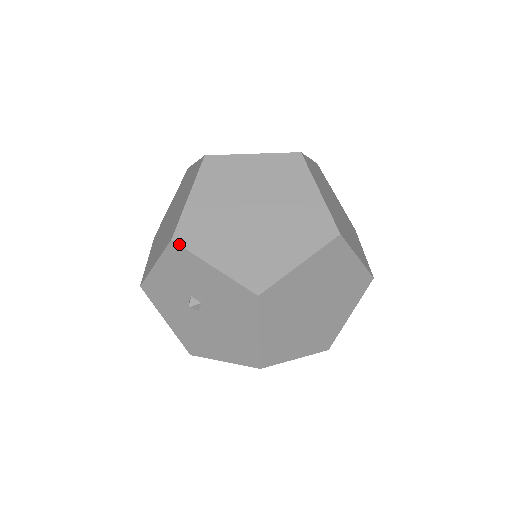
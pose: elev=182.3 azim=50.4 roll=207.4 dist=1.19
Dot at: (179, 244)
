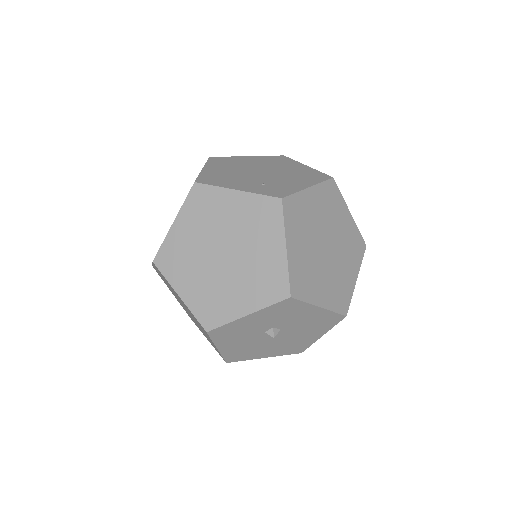
Dot at: (297, 299)
